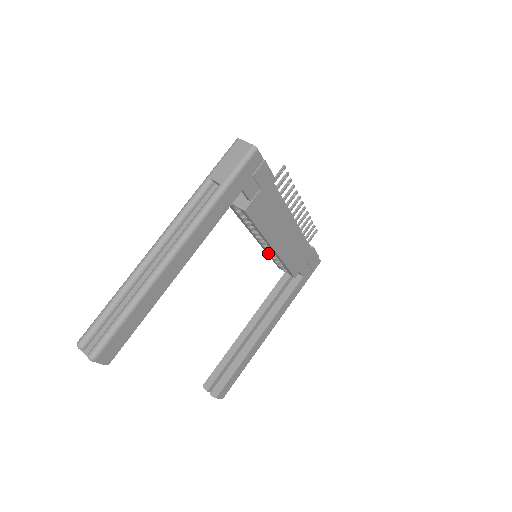
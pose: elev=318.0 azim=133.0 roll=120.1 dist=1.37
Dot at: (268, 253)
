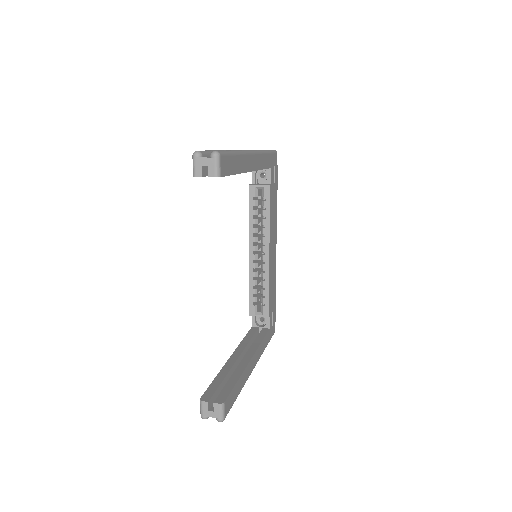
Dot at: (252, 279)
